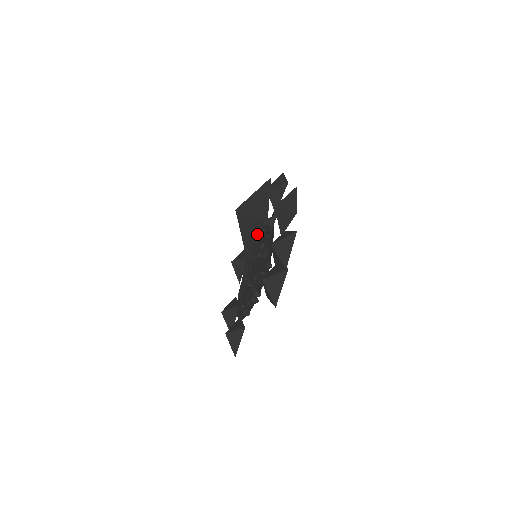
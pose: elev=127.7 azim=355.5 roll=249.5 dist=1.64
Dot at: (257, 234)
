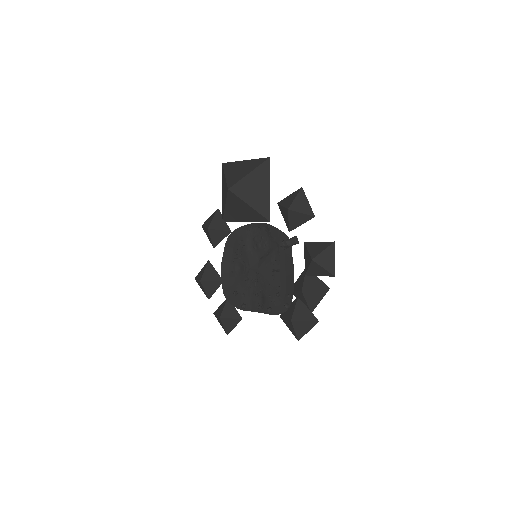
Dot at: (252, 224)
